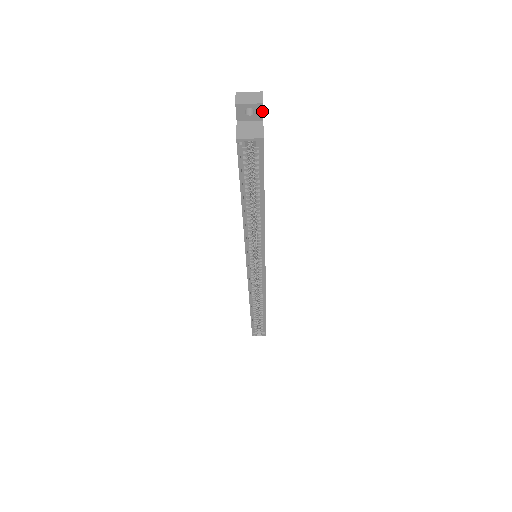
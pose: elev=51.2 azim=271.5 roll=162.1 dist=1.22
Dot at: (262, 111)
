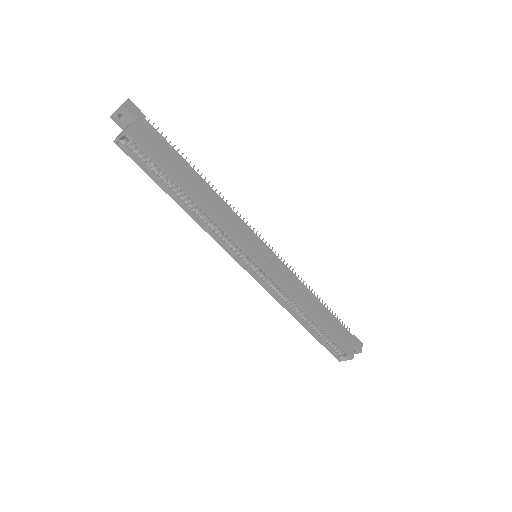
Dot at: (127, 112)
